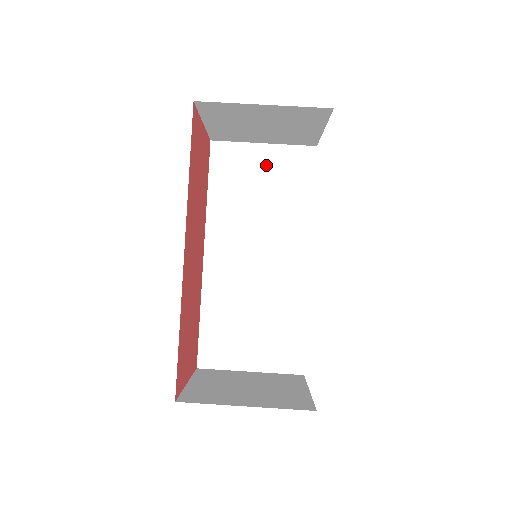
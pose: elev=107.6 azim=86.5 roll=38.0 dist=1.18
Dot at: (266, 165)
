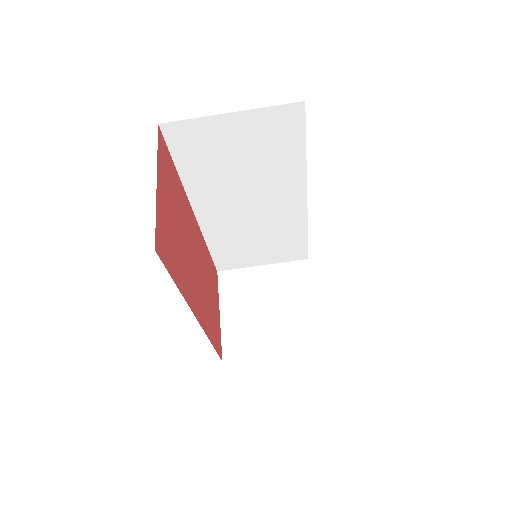
Dot at: (240, 134)
